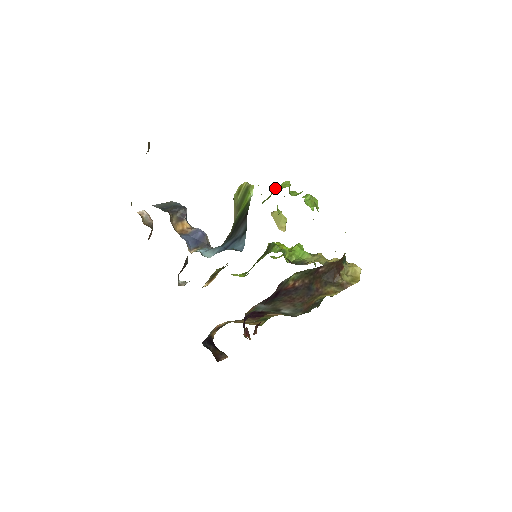
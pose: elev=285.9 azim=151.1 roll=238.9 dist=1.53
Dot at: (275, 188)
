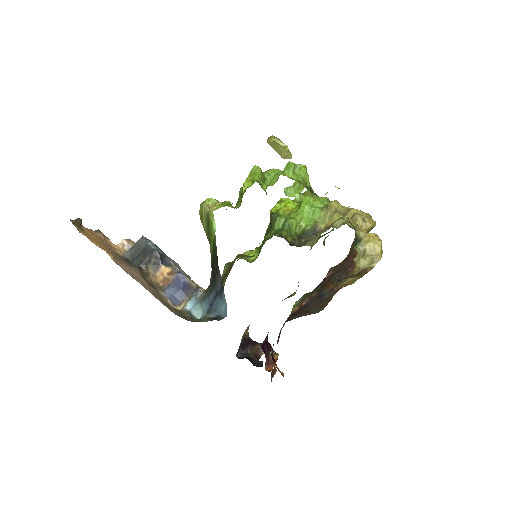
Dot at: (244, 185)
